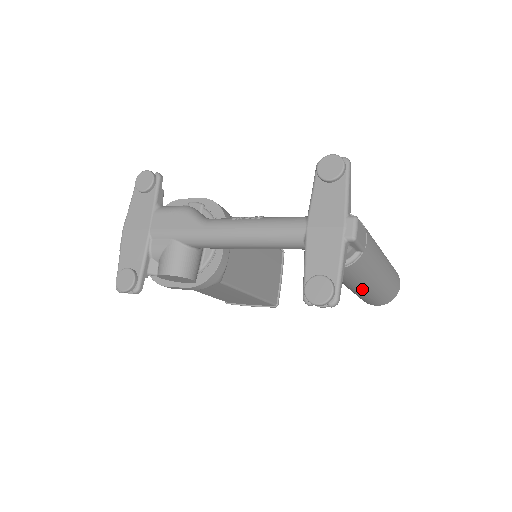
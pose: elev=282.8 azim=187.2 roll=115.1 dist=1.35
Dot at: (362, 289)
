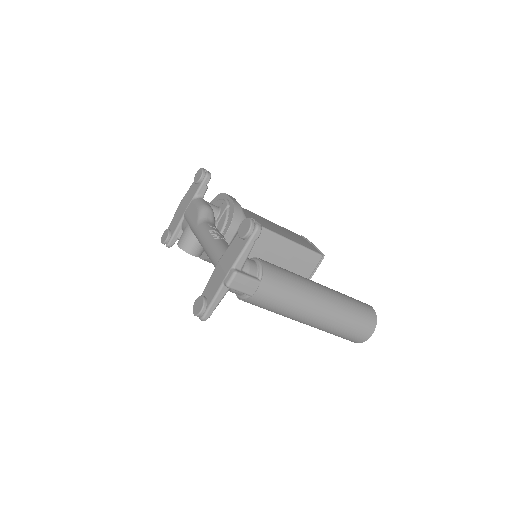
Dot at: occluded
